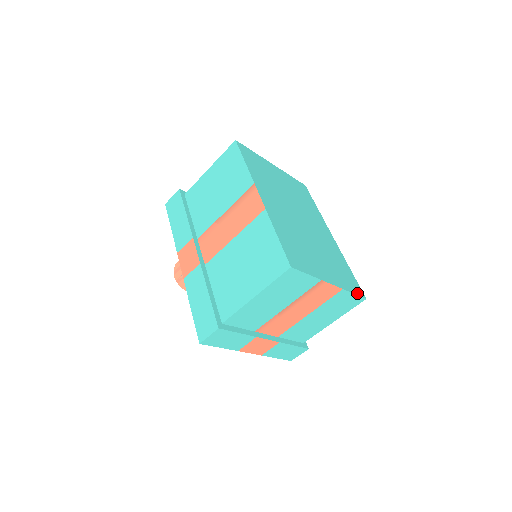
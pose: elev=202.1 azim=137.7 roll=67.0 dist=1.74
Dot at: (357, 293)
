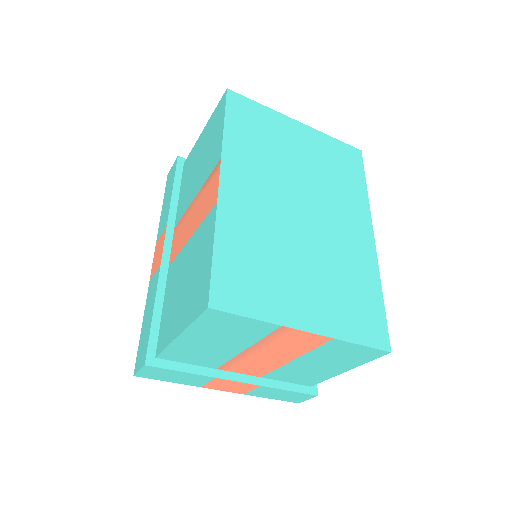
Dot at: (371, 343)
